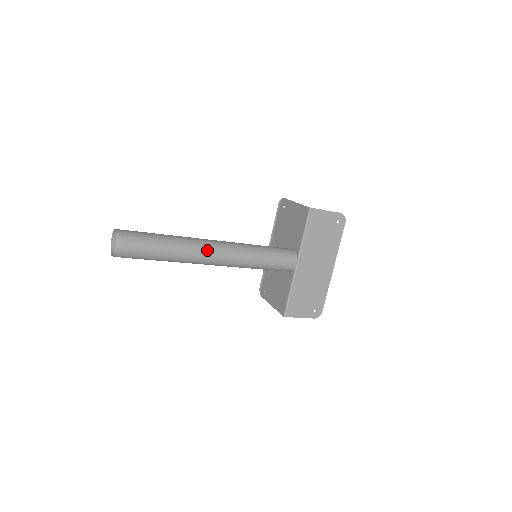
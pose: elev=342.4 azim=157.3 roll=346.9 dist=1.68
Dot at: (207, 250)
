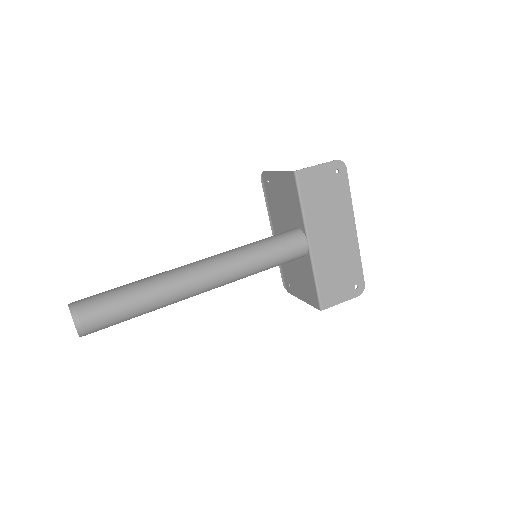
Dot at: (190, 279)
